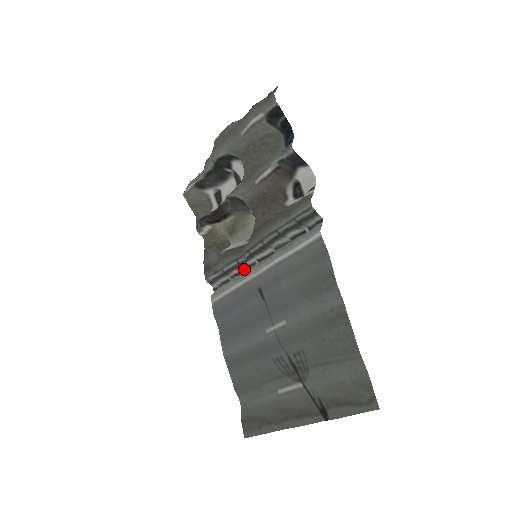
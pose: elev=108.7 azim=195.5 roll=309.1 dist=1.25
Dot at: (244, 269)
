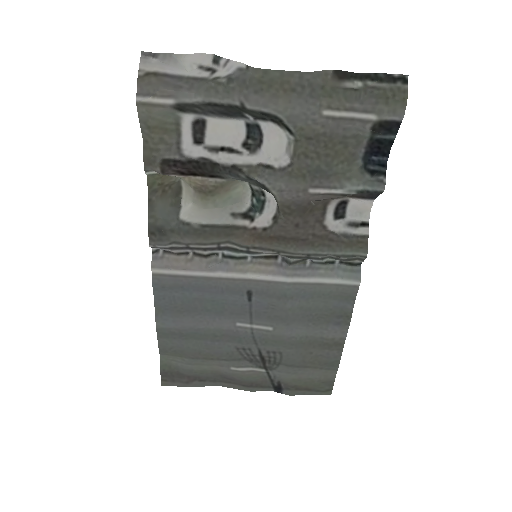
Dot at: (225, 256)
